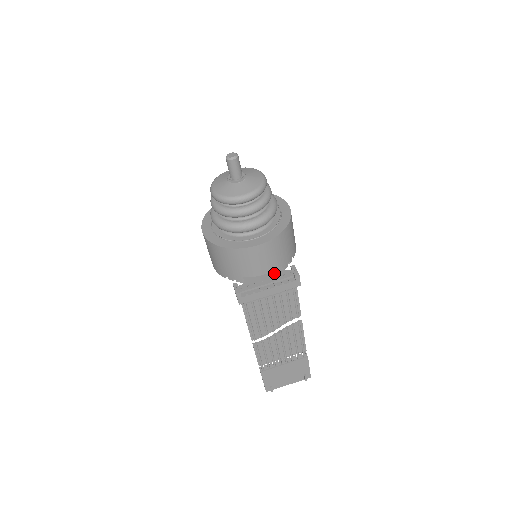
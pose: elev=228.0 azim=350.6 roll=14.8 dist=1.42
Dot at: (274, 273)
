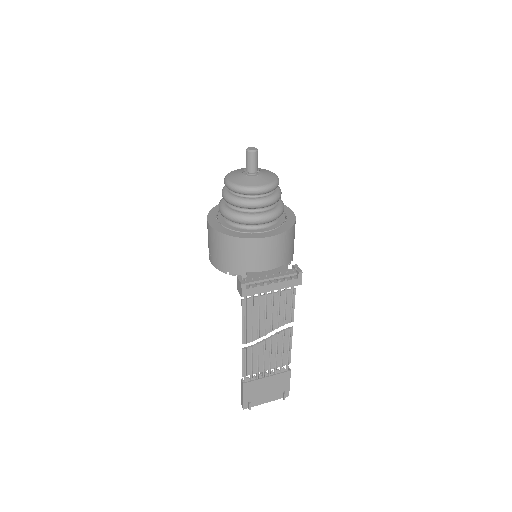
Dot at: (277, 270)
